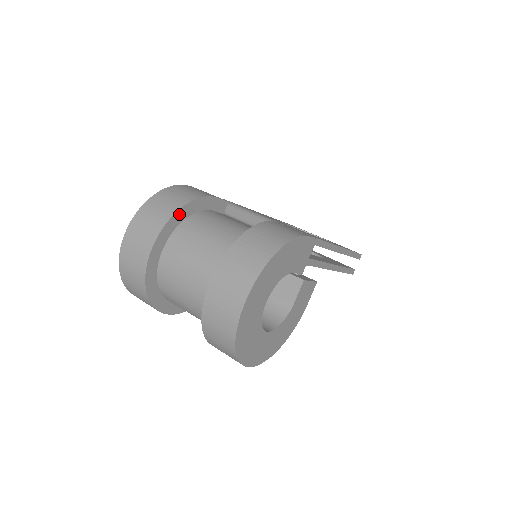
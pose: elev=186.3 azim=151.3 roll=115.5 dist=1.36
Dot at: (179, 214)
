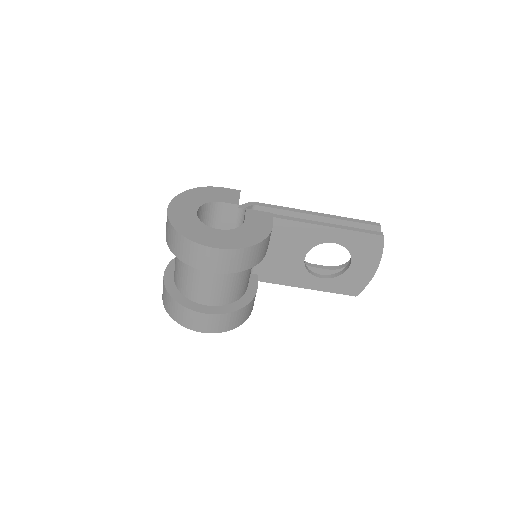
Dot at: occluded
